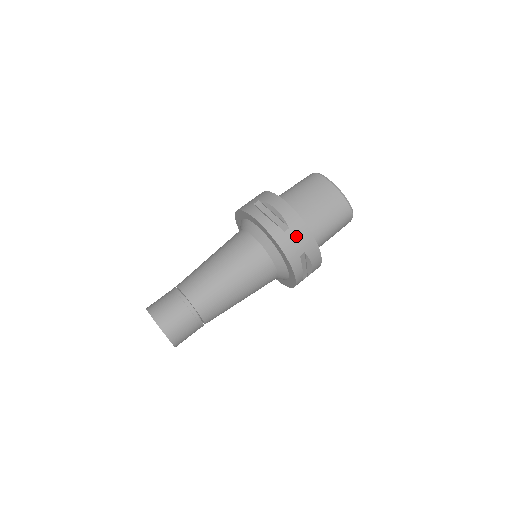
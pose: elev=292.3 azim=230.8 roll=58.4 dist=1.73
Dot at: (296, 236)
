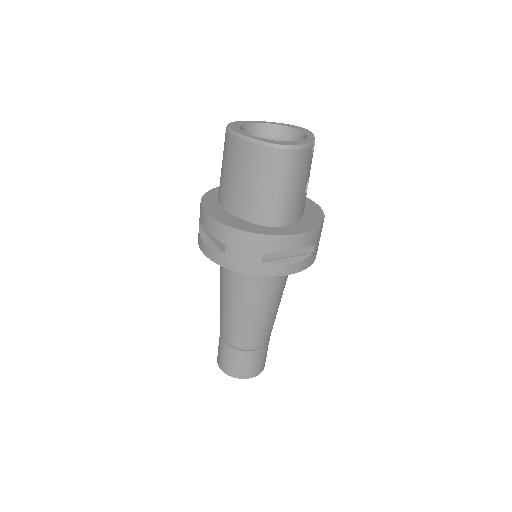
Dot at: (238, 248)
